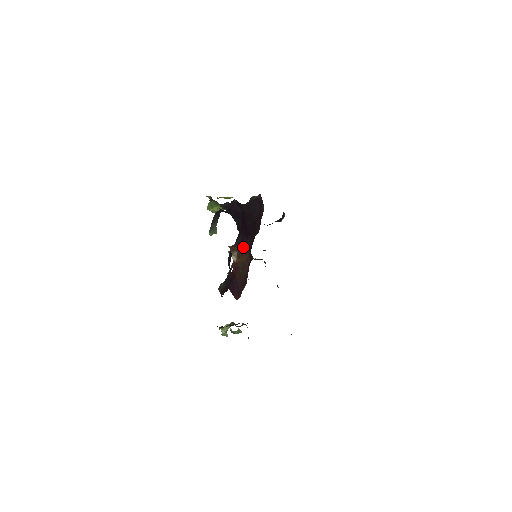
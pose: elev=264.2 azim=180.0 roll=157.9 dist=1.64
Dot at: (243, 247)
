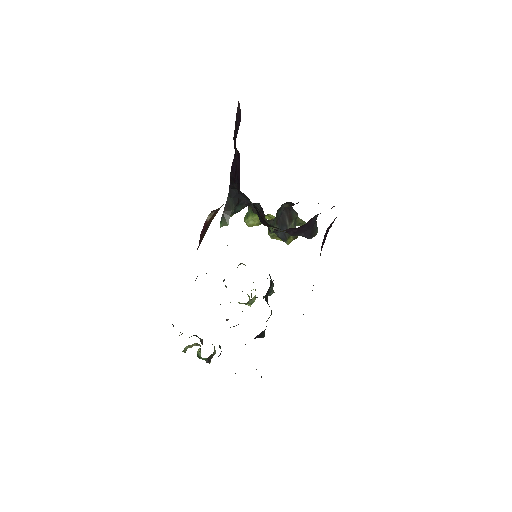
Dot at: occluded
